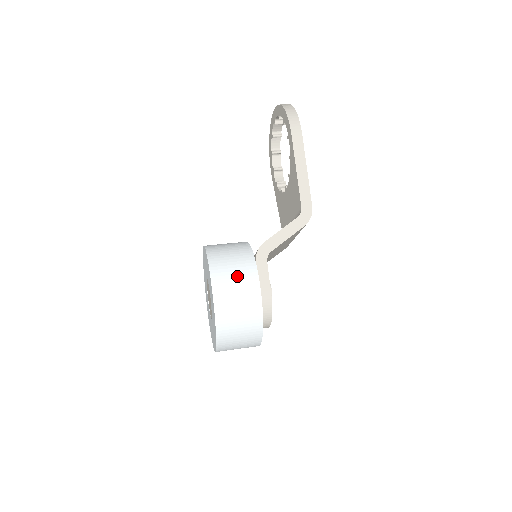
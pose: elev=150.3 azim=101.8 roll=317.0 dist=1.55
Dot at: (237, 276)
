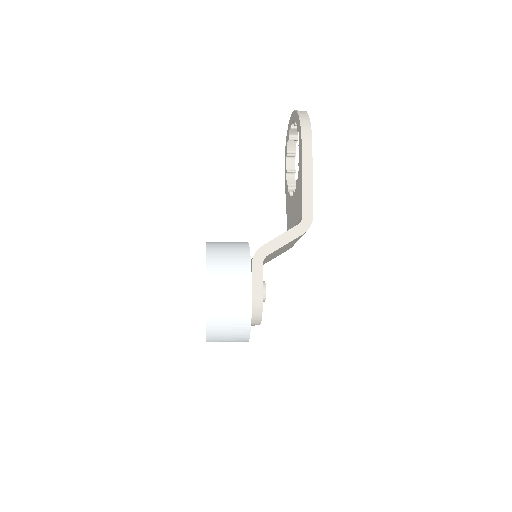
Dot at: (231, 276)
